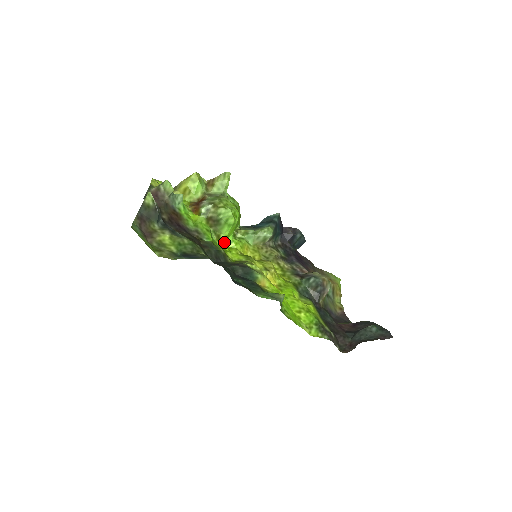
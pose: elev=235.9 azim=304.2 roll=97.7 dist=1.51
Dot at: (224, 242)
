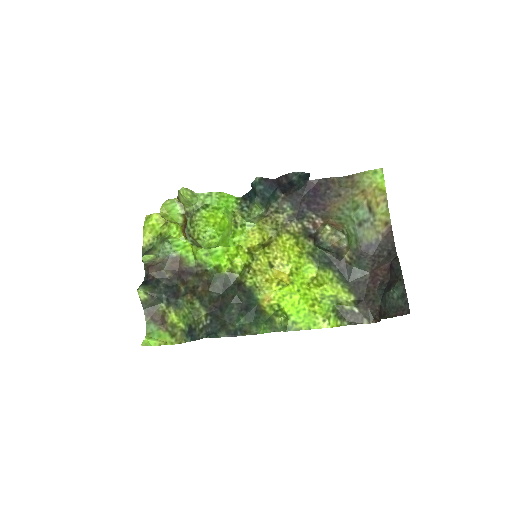
Dot at: (229, 246)
